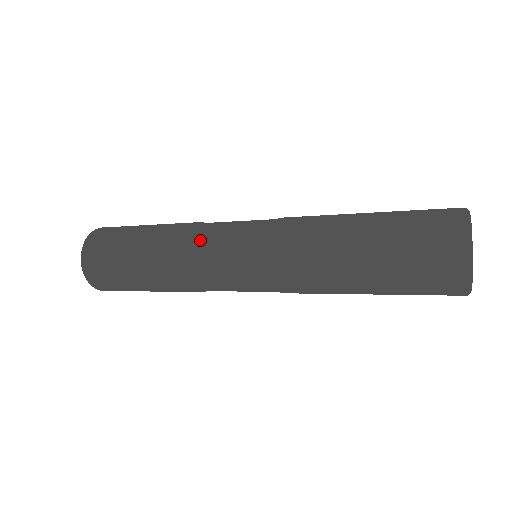
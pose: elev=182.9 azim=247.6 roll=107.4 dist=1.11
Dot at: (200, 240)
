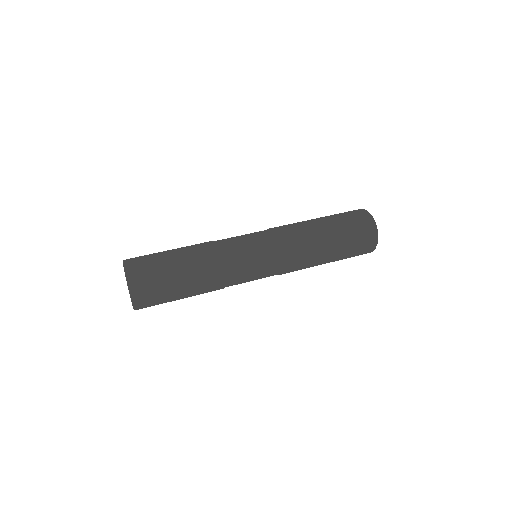
Dot at: (235, 283)
